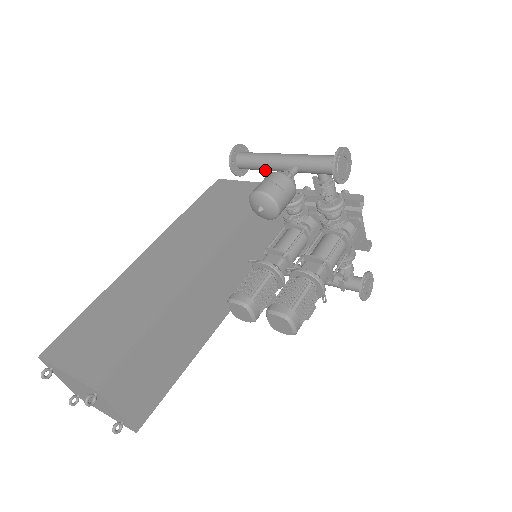
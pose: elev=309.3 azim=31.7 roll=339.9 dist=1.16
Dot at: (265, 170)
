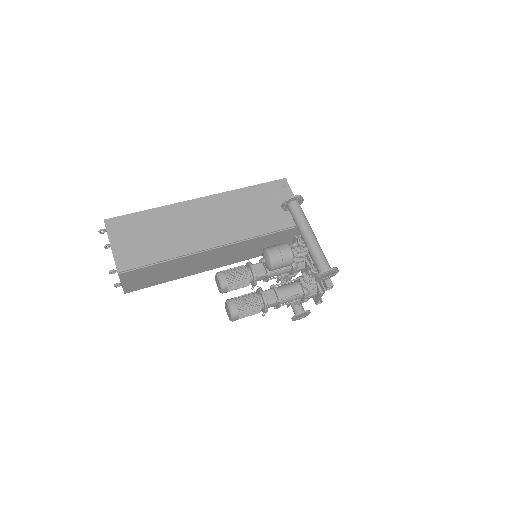
Dot at: occluded
